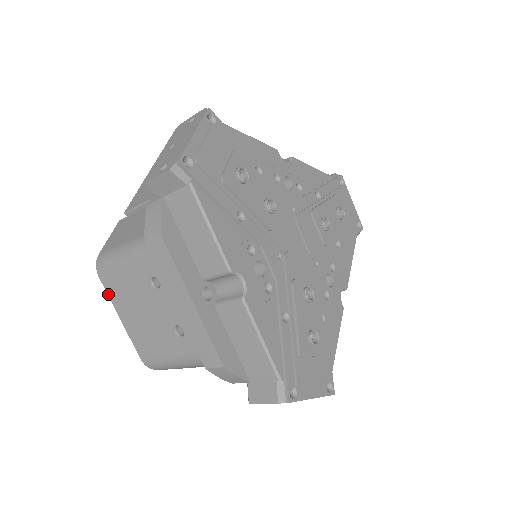
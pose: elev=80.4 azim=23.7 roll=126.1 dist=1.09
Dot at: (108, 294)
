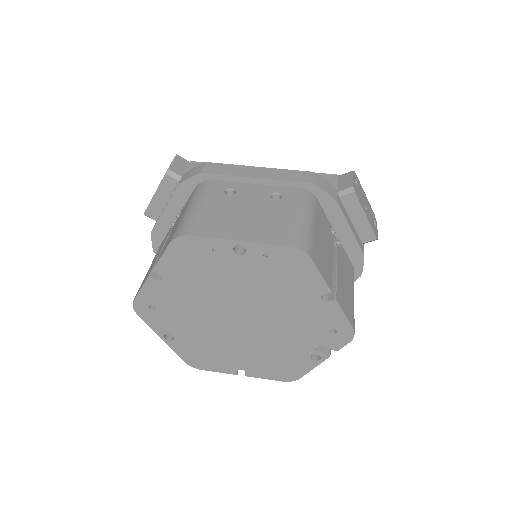
Dot at: (210, 237)
